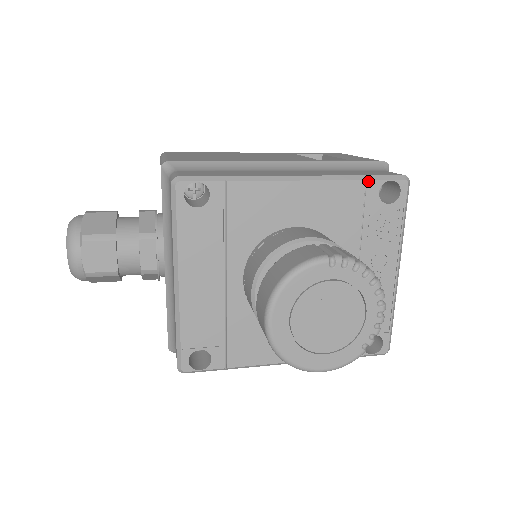
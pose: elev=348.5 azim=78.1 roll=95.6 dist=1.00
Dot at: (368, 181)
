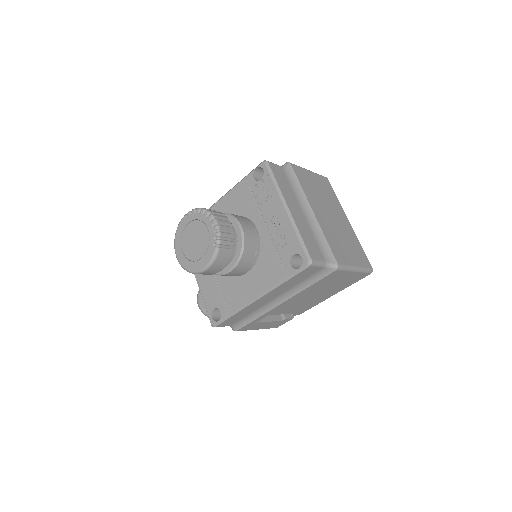
Dot at: (246, 177)
